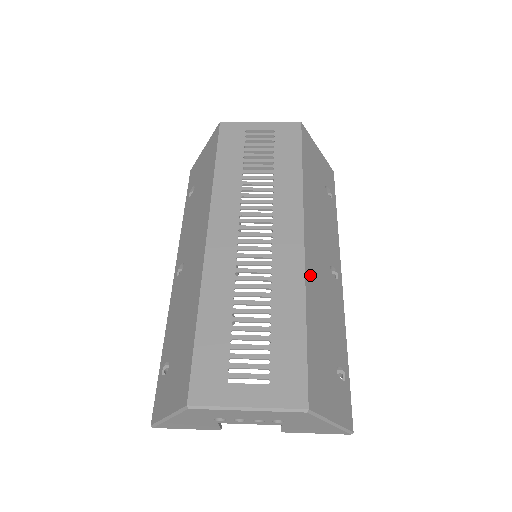
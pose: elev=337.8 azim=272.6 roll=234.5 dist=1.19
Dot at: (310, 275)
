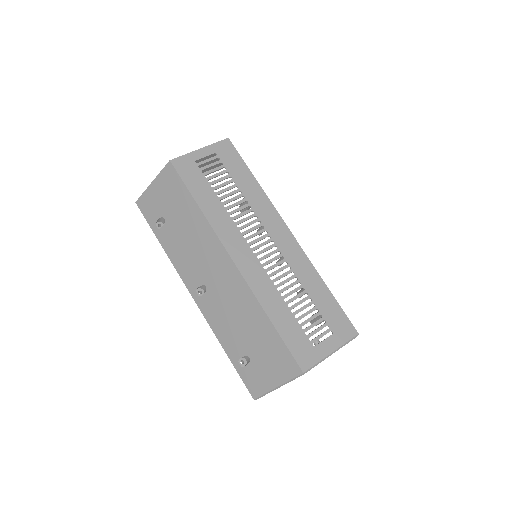
Dot at: occluded
